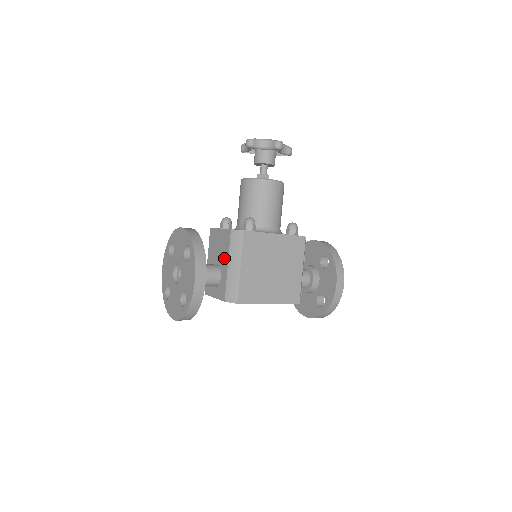
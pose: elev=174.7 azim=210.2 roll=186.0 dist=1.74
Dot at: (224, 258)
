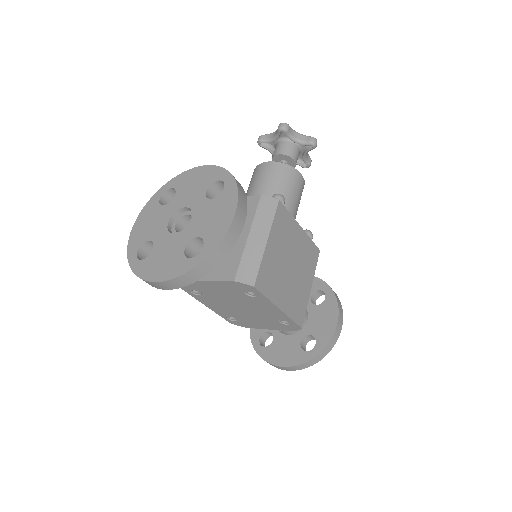
Dot at: occluded
